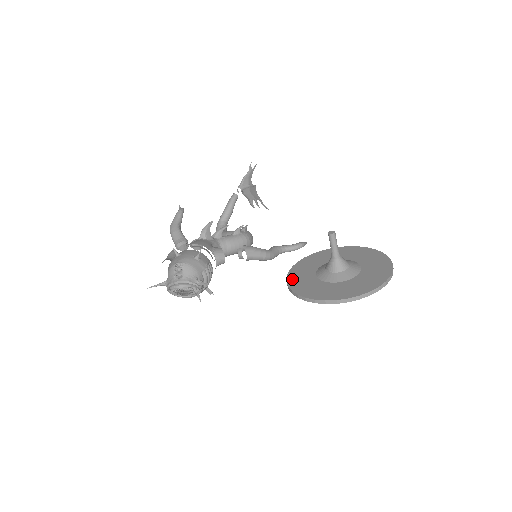
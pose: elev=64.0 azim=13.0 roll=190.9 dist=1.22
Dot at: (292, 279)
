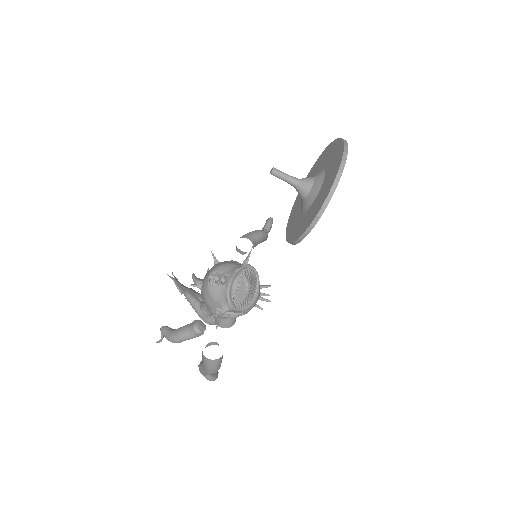
Dot at: (299, 233)
